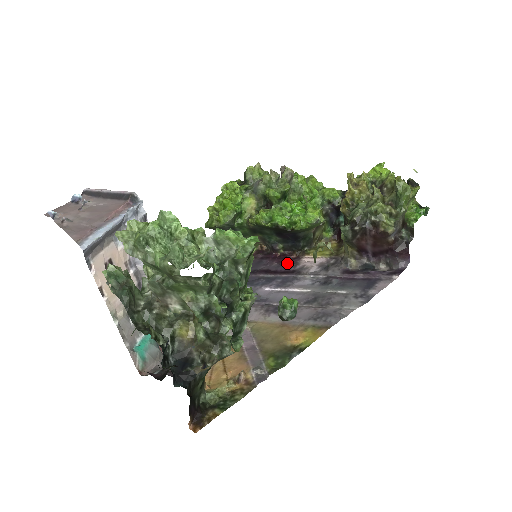
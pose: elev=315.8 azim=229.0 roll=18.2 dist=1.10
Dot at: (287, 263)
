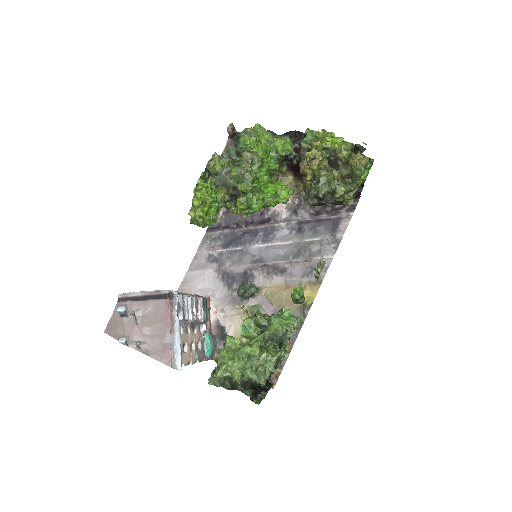
Dot at: occluded
